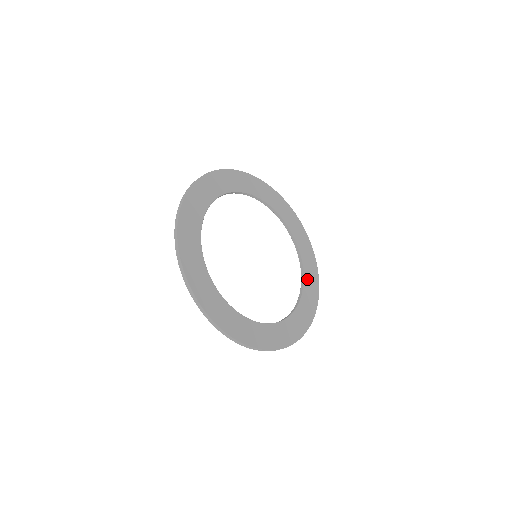
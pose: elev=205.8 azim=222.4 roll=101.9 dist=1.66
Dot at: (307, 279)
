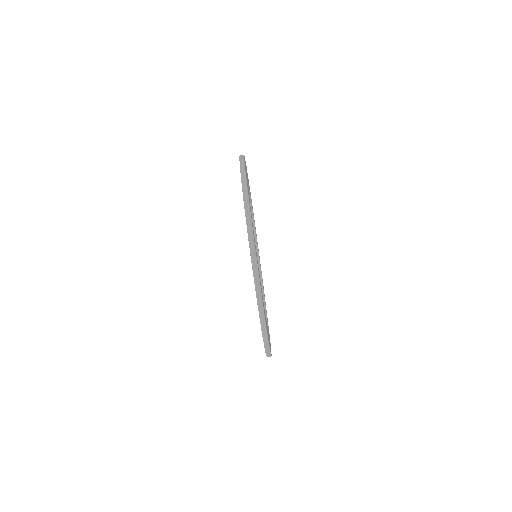
Dot at: (265, 316)
